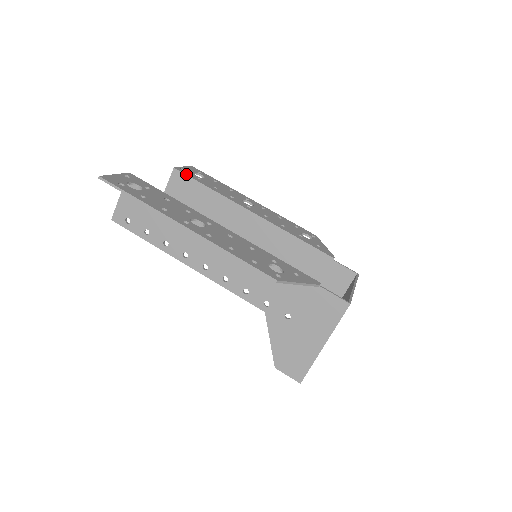
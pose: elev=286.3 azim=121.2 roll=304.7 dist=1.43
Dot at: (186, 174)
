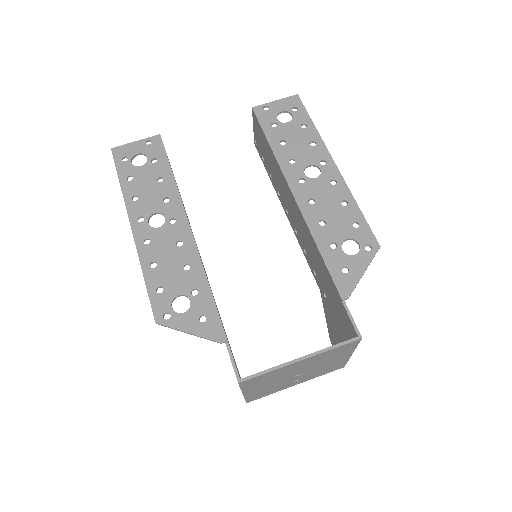
Dot at: (259, 119)
